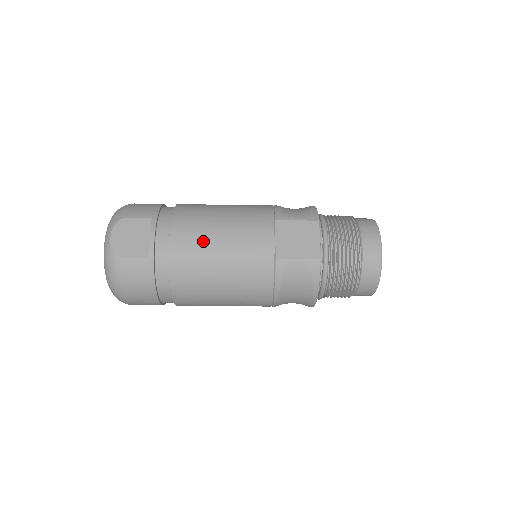
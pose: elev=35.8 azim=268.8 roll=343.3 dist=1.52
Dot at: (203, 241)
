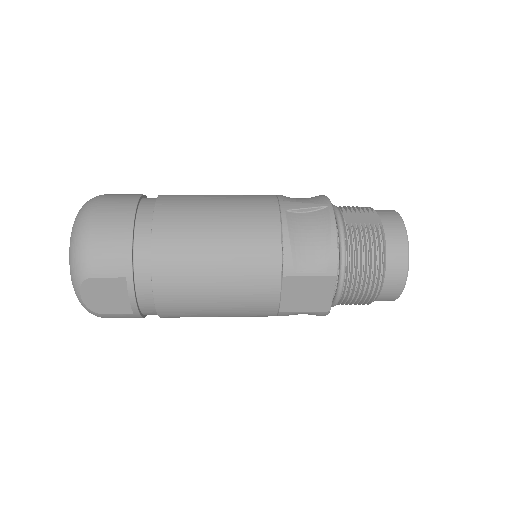
Dot at: (195, 303)
